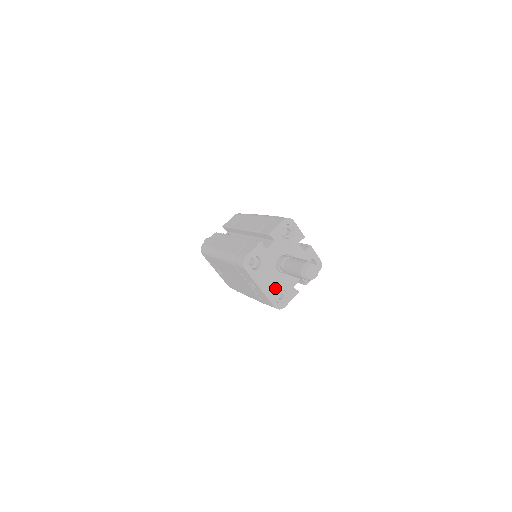
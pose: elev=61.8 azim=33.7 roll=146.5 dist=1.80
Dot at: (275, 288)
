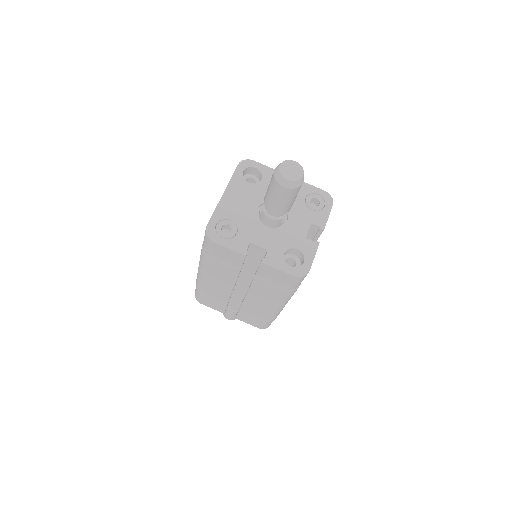
Dot at: (234, 215)
